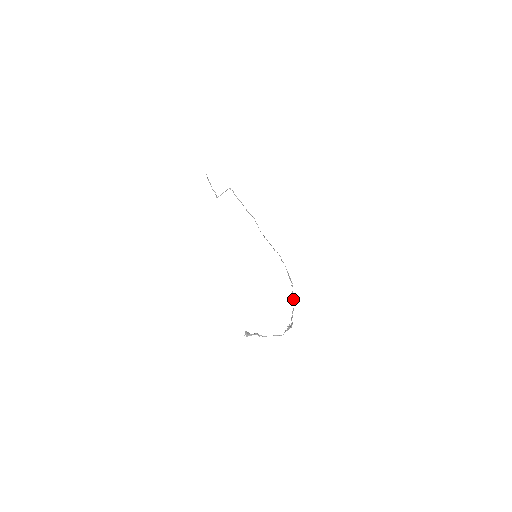
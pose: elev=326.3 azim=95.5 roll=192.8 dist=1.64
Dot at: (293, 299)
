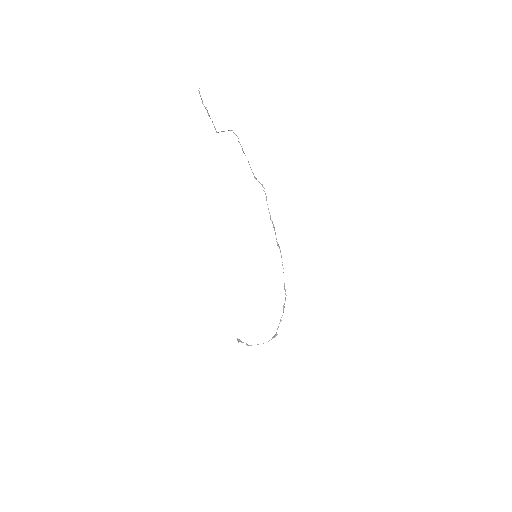
Dot at: (283, 312)
